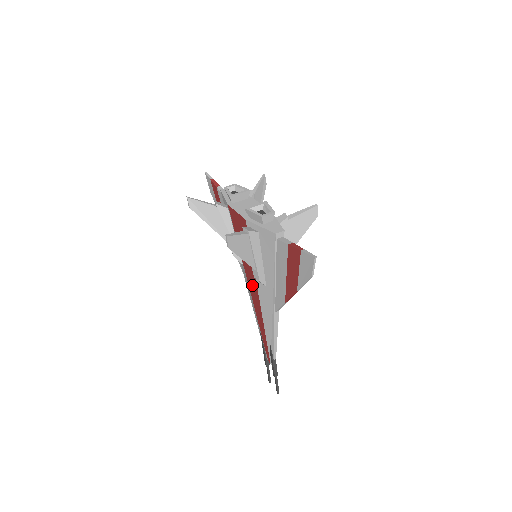
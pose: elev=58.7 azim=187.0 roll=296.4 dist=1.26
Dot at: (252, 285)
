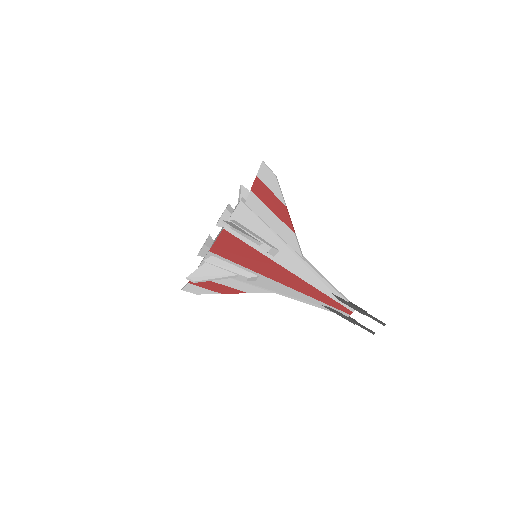
Dot at: (276, 273)
